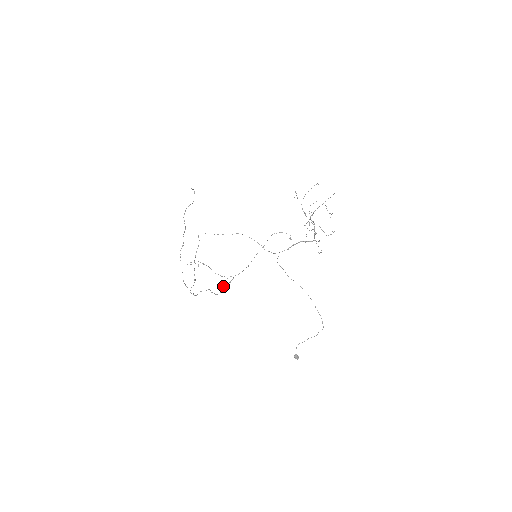
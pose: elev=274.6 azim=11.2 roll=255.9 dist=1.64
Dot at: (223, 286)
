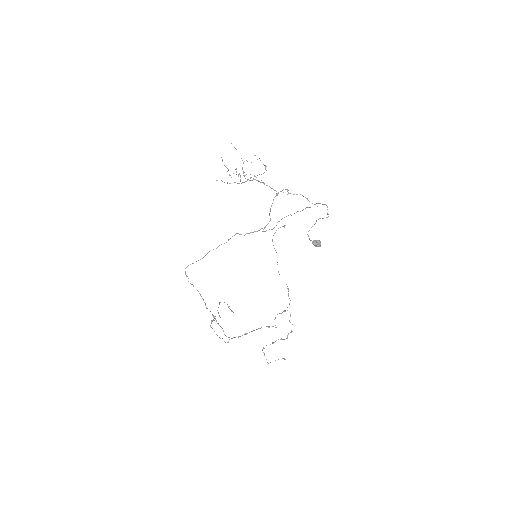
Dot at: occluded
